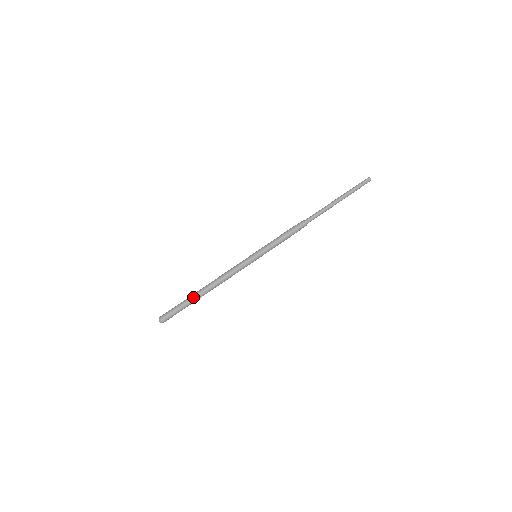
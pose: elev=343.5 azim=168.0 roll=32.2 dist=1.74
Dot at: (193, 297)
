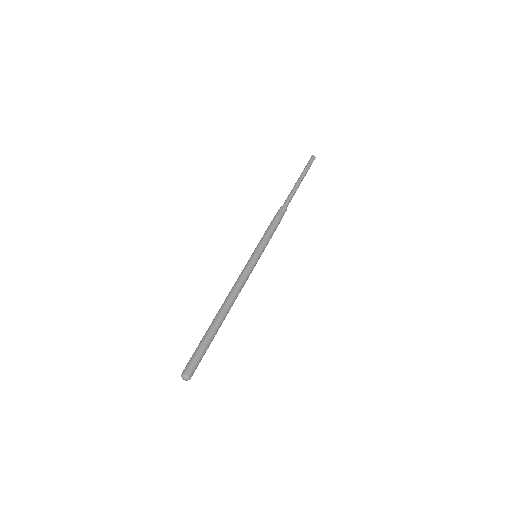
Dot at: (214, 327)
